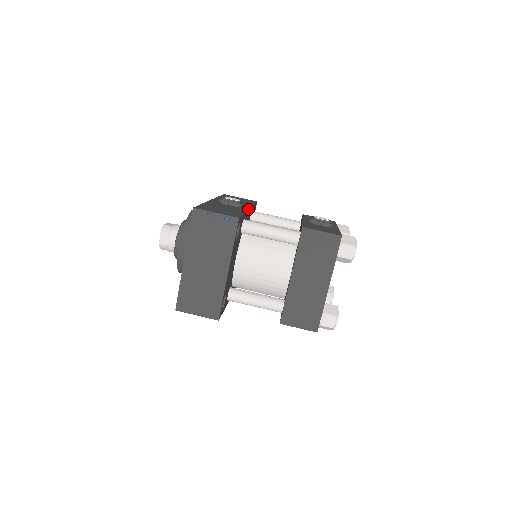
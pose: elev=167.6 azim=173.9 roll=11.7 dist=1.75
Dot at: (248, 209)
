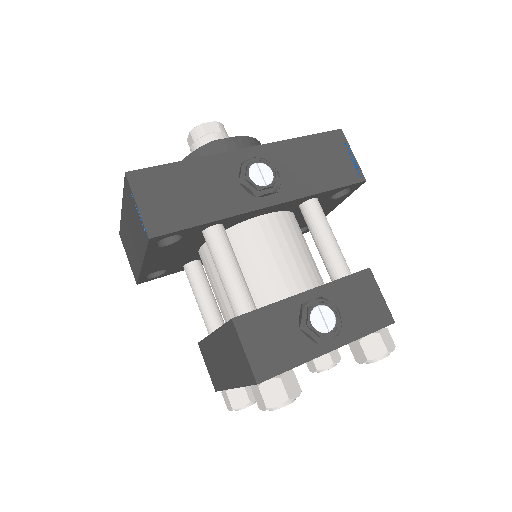
Dot at: (257, 209)
